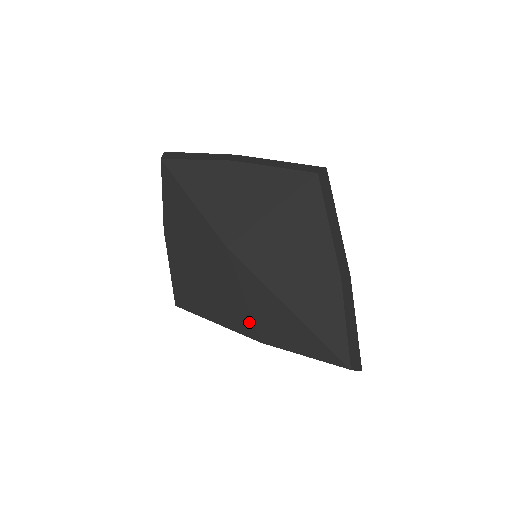
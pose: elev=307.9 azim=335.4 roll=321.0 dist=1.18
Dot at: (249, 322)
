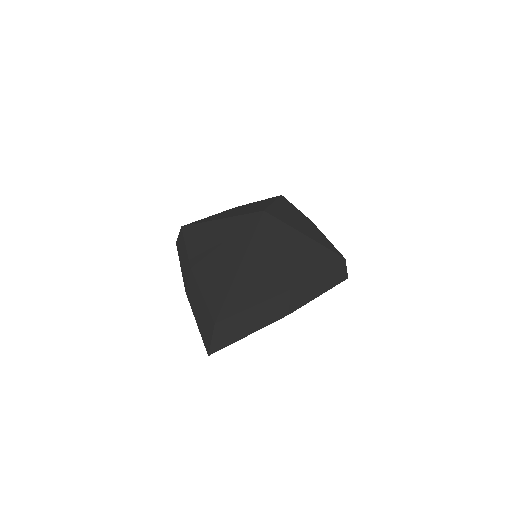
Dot at: (207, 253)
